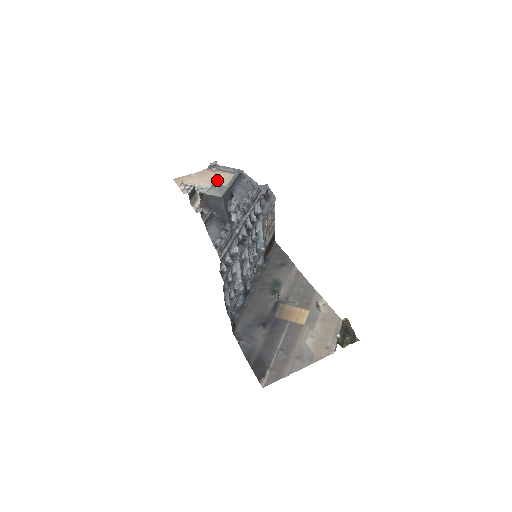
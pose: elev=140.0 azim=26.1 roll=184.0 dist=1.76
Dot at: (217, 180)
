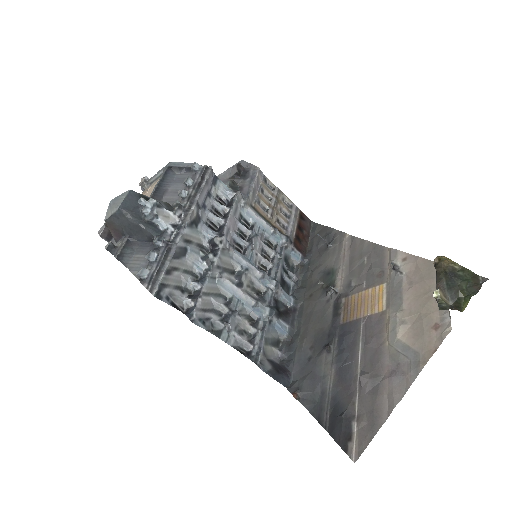
Dot at: occluded
